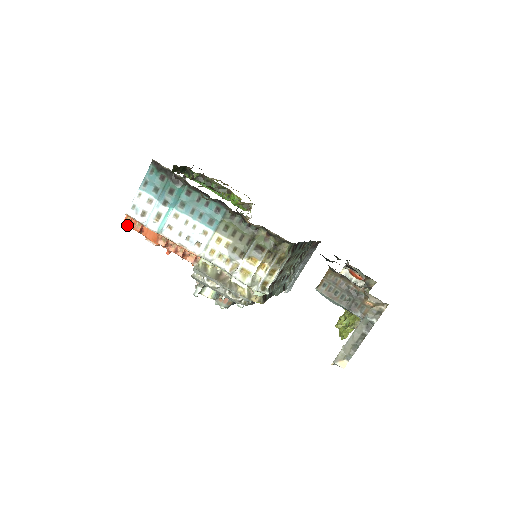
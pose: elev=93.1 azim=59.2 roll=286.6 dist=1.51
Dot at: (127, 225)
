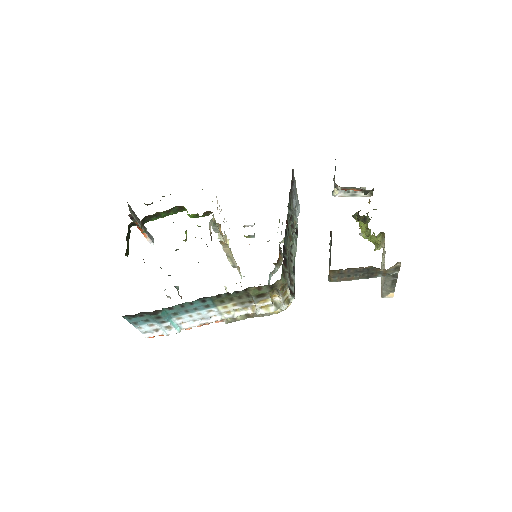
Dot at: occluded
